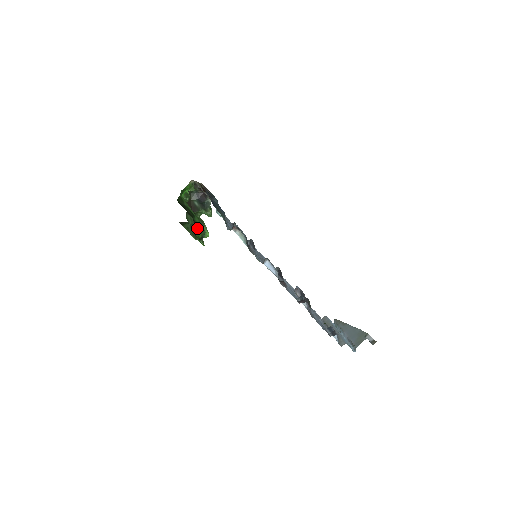
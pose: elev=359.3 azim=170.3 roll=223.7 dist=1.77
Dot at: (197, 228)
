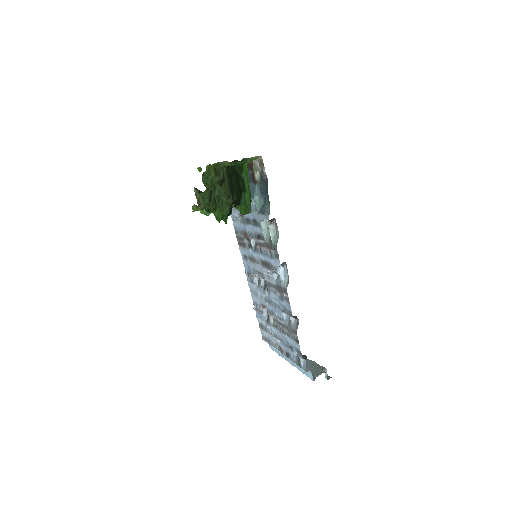
Dot at: (240, 203)
